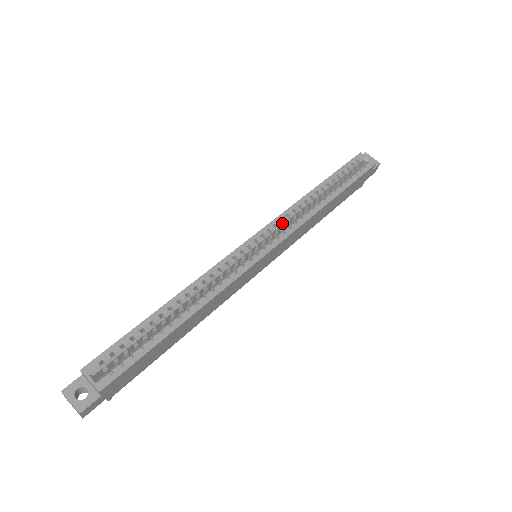
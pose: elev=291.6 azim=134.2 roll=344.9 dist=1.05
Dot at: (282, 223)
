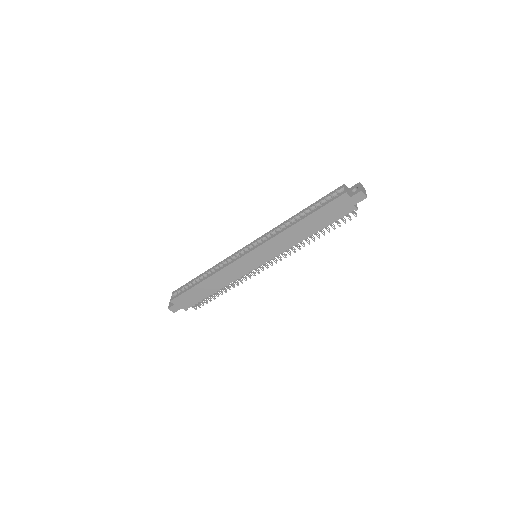
Dot at: (268, 237)
